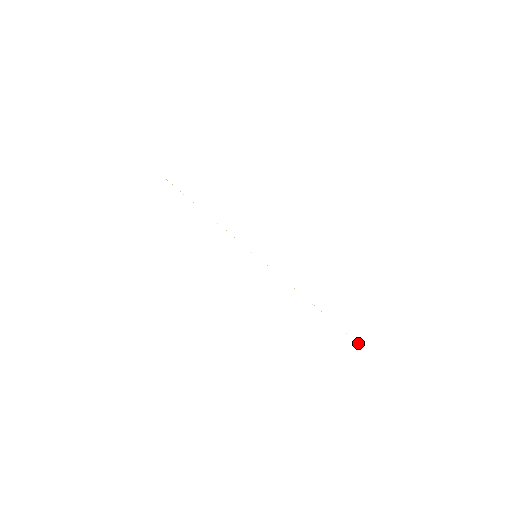
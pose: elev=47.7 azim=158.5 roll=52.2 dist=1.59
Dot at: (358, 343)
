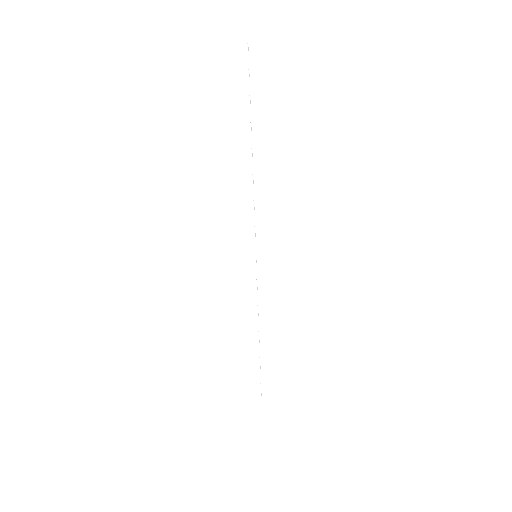
Dot at: occluded
